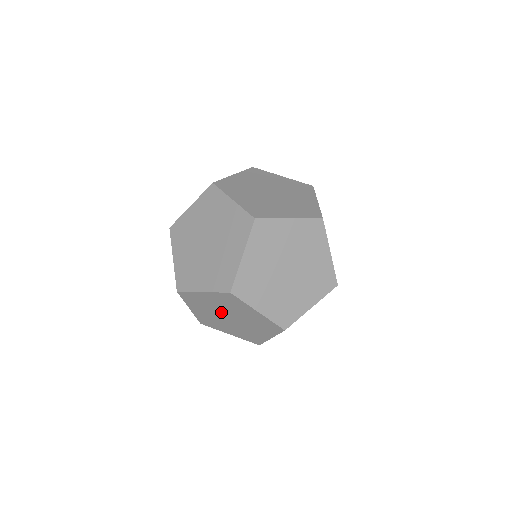
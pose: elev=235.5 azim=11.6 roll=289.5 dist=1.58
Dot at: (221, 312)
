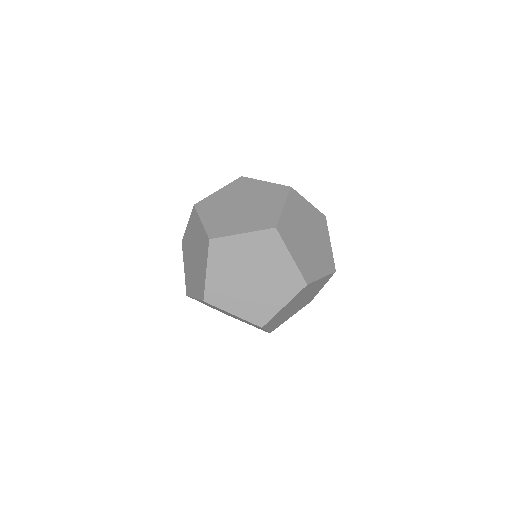
Dot at: (302, 233)
